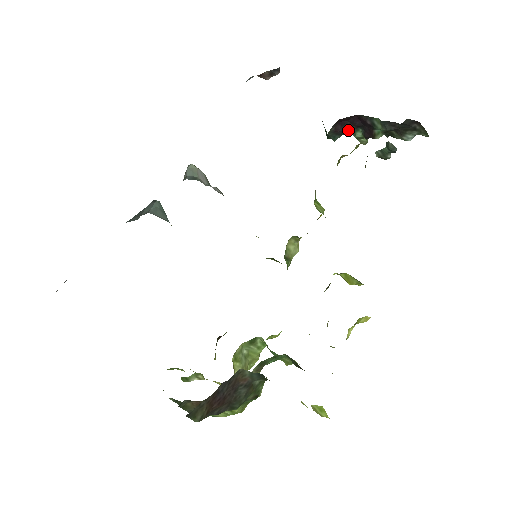
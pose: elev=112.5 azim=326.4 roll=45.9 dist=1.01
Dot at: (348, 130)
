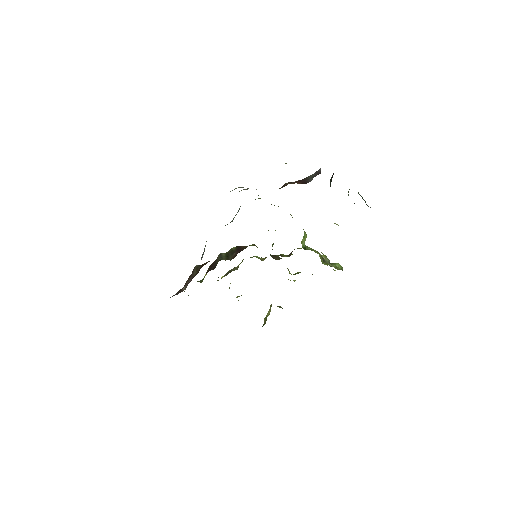
Dot at: occluded
